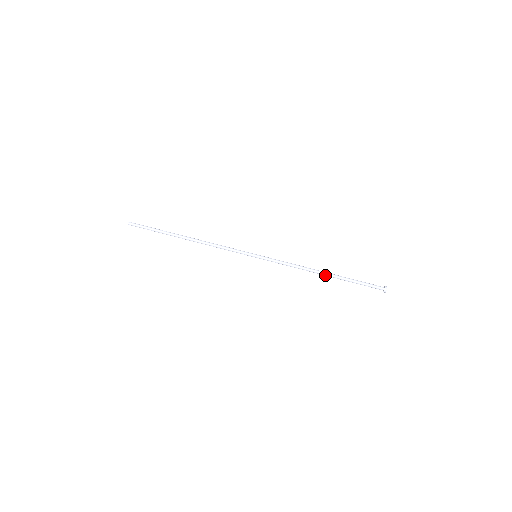
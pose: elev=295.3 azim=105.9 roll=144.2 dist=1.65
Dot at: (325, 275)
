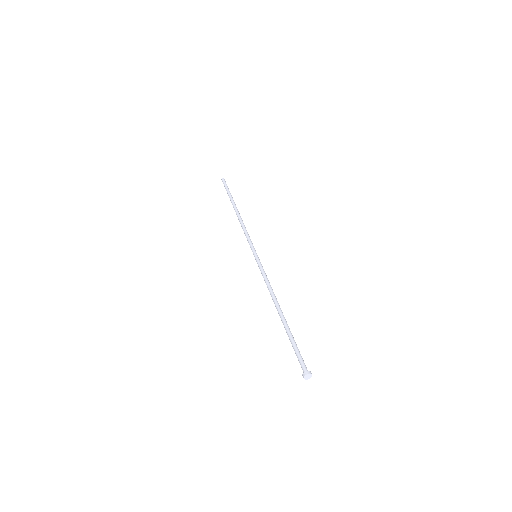
Dot at: (279, 314)
